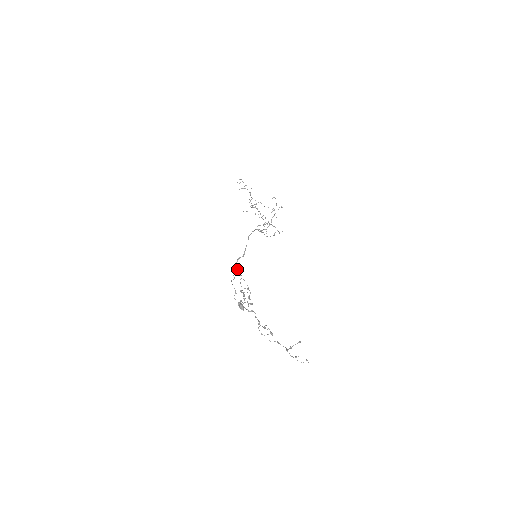
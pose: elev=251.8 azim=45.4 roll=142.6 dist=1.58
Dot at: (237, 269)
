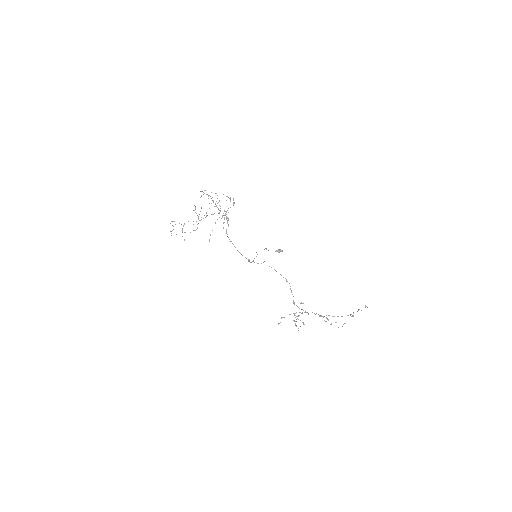
Dot at: occluded
